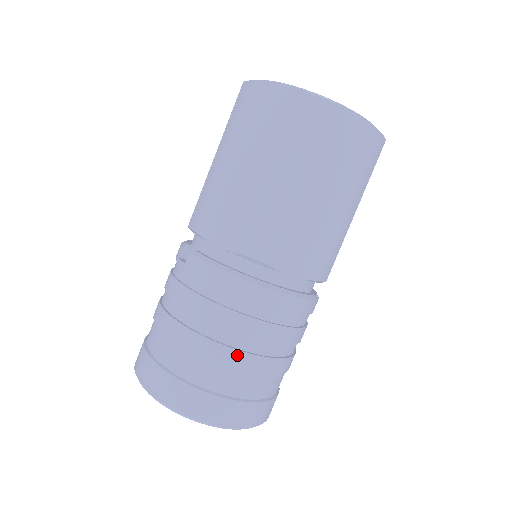
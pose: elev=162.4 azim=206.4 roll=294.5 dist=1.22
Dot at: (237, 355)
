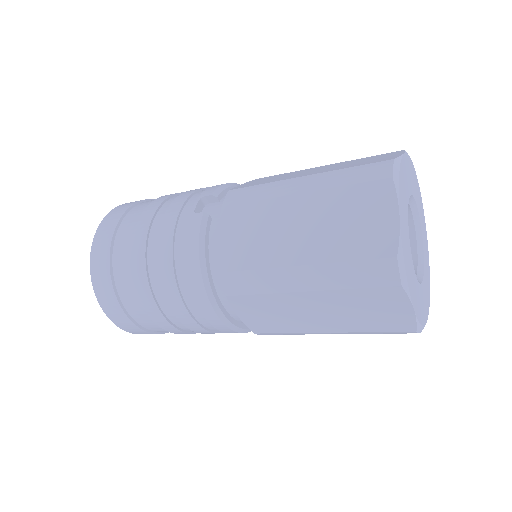
Dot at: (153, 304)
